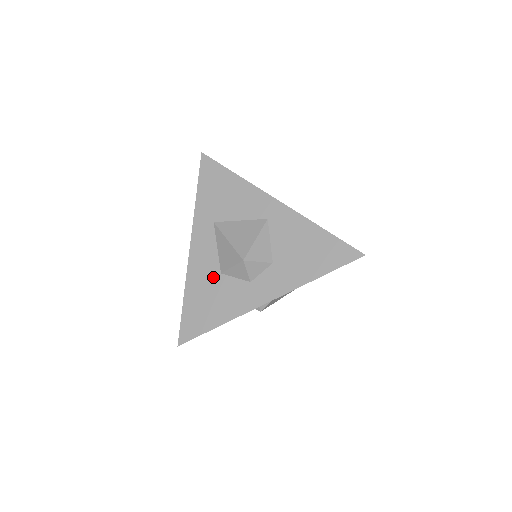
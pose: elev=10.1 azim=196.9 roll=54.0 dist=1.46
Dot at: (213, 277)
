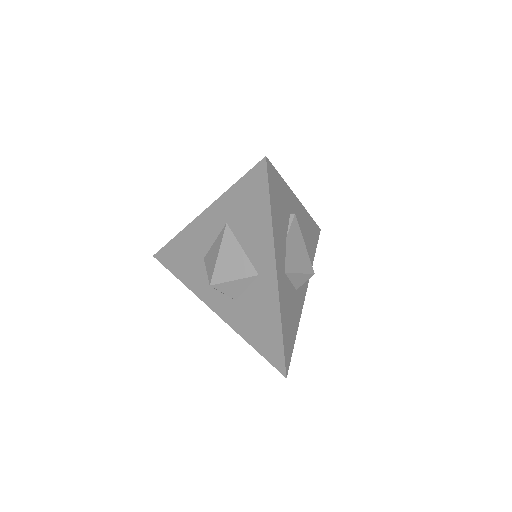
Dot at: (198, 253)
